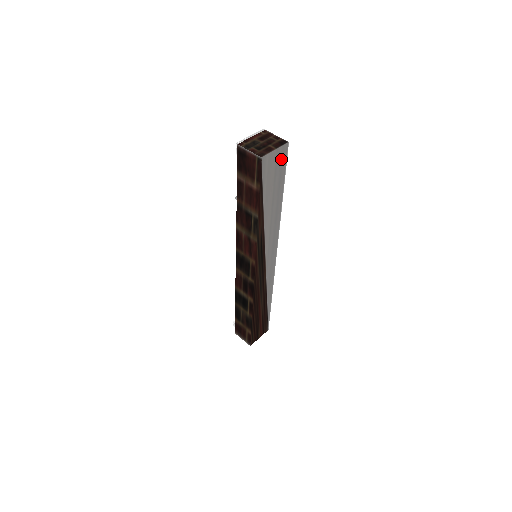
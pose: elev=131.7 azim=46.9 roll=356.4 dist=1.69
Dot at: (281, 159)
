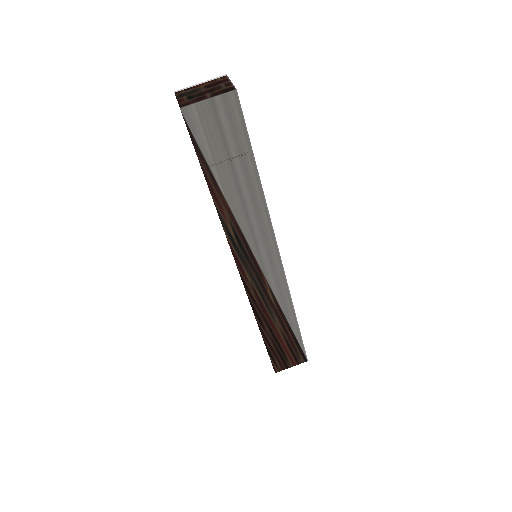
Dot at: (229, 115)
